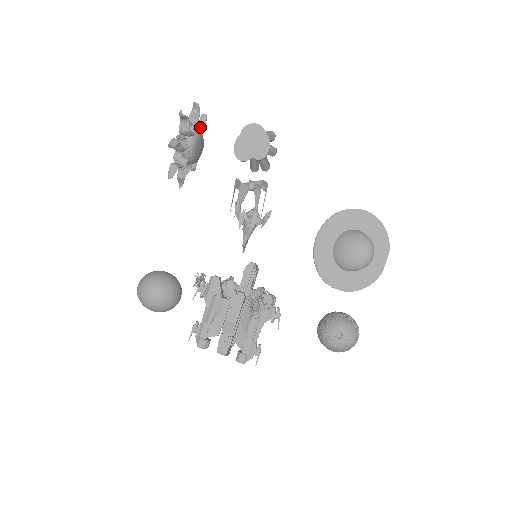
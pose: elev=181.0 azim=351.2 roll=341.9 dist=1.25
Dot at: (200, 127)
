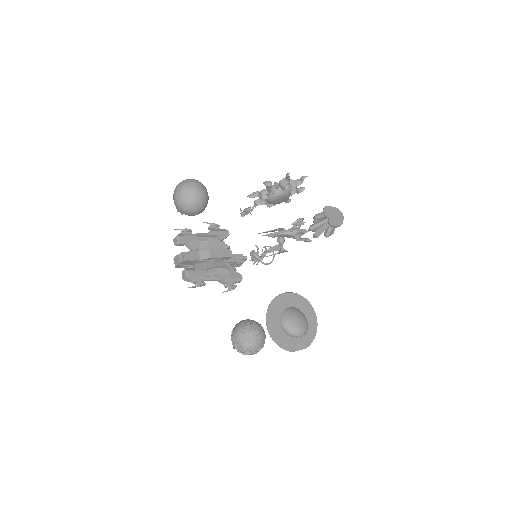
Dot at: (288, 198)
